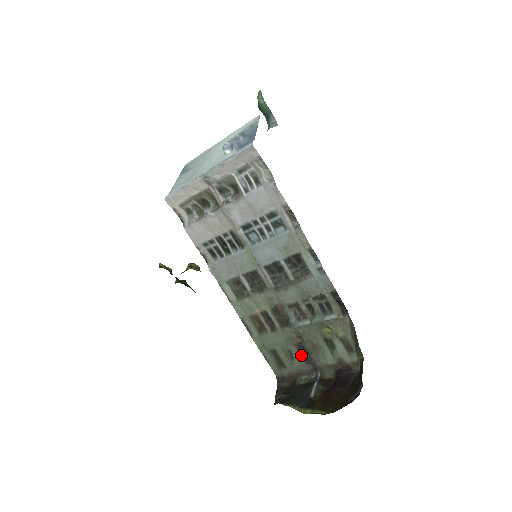
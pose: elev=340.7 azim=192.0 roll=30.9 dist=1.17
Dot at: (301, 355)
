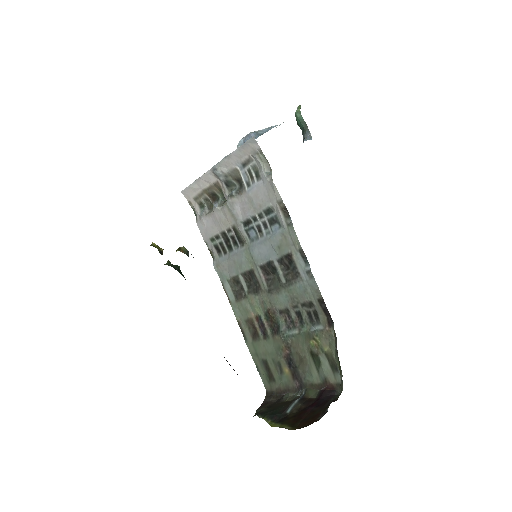
Dot at: (289, 369)
